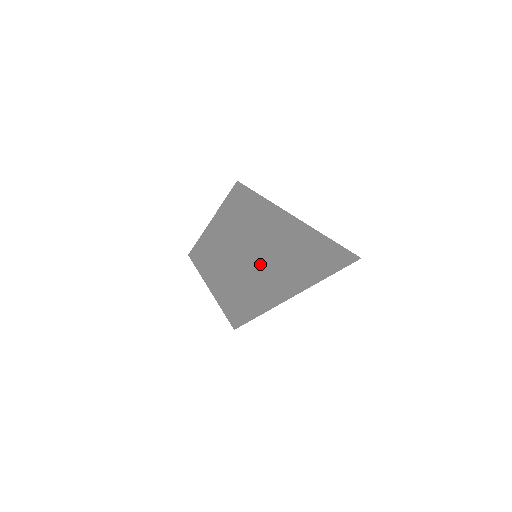
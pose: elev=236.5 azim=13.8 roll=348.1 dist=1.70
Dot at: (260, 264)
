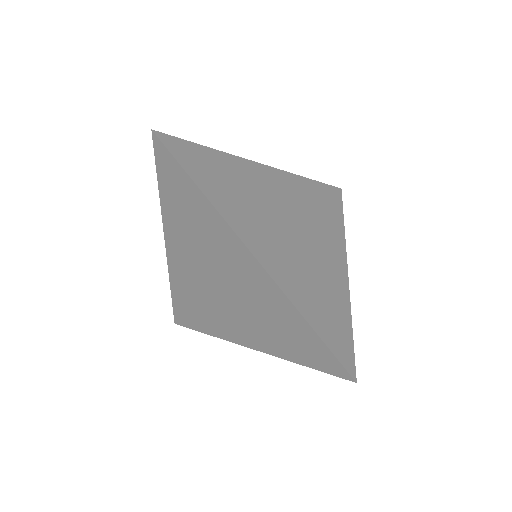
Dot at: (225, 240)
